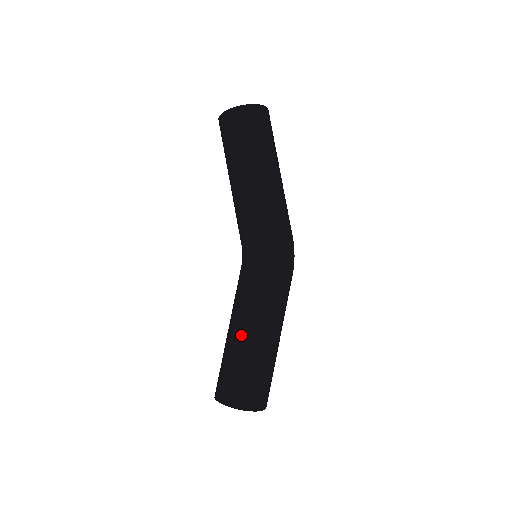
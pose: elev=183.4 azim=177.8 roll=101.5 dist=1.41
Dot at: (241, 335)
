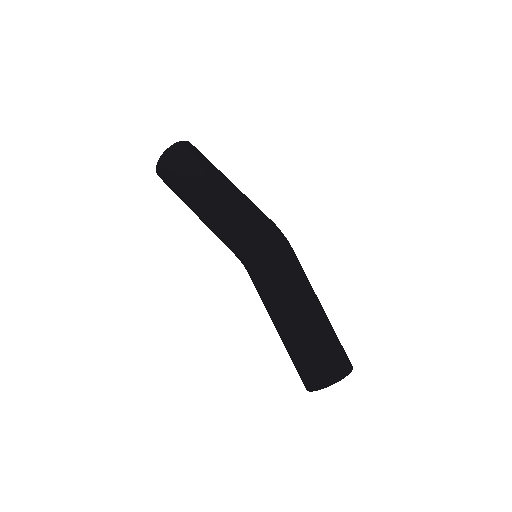
Dot at: (279, 330)
